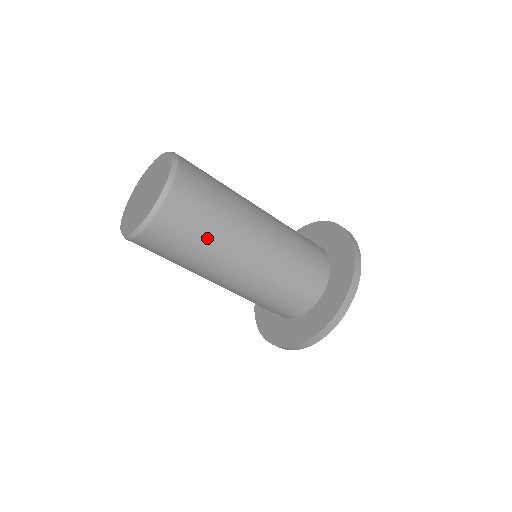
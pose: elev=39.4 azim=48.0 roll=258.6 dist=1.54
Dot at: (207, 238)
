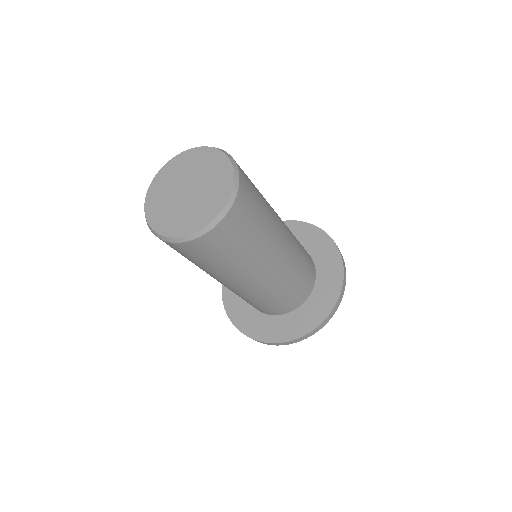
Dot at: (209, 267)
